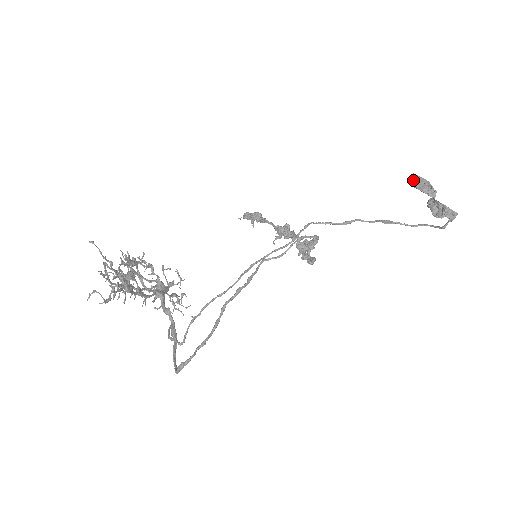
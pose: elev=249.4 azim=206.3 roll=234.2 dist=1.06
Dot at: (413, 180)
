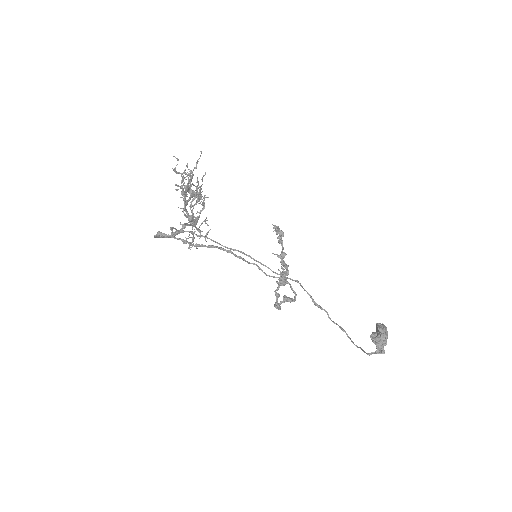
Dot at: (380, 323)
